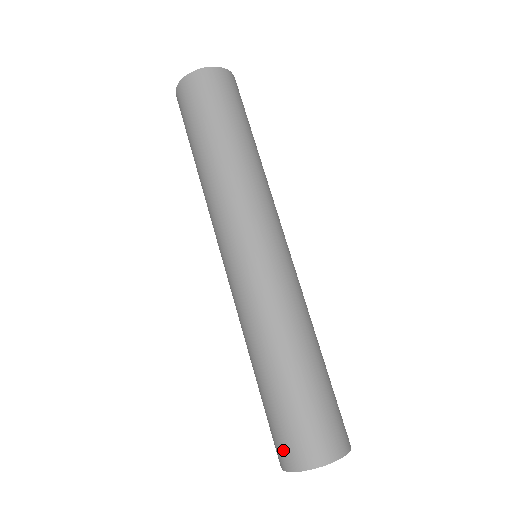
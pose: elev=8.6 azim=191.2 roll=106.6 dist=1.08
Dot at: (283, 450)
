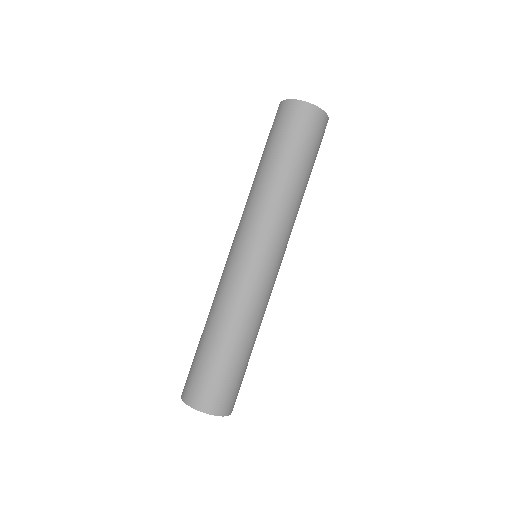
Dot at: (205, 396)
